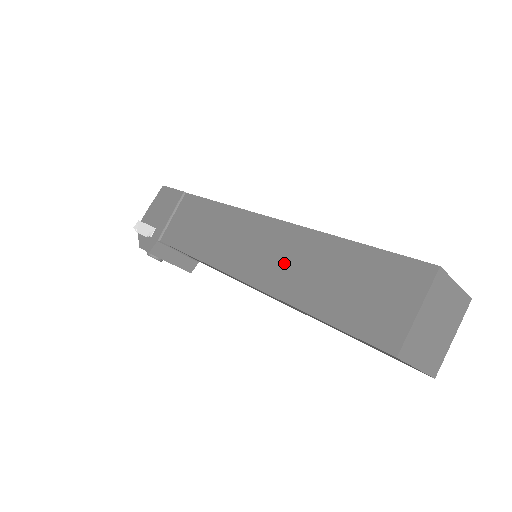
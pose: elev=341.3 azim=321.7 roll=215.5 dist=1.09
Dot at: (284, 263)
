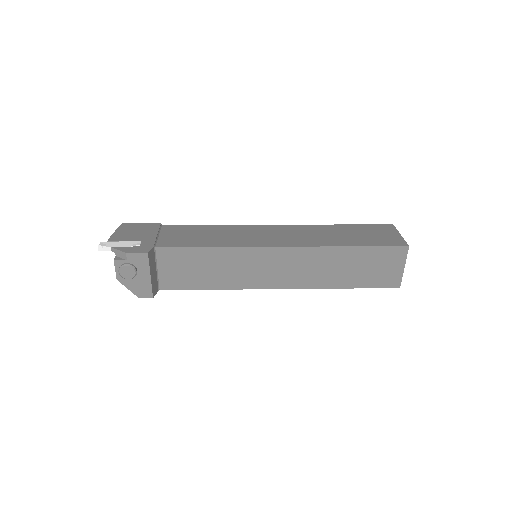
Dot at: (309, 236)
